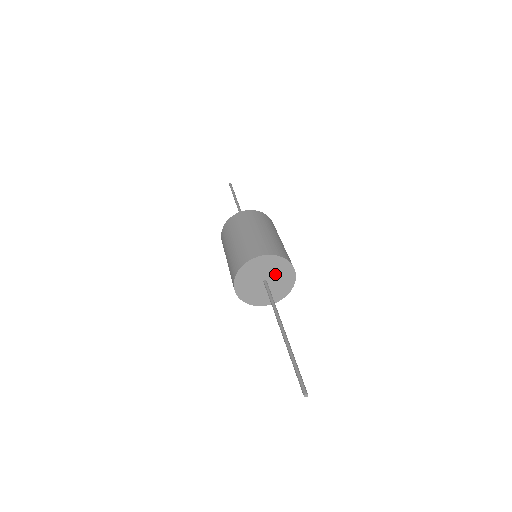
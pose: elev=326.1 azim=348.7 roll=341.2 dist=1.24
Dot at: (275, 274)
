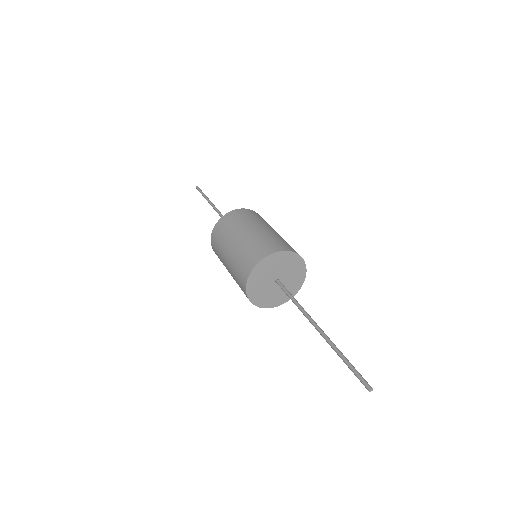
Dot at: (282, 269)
